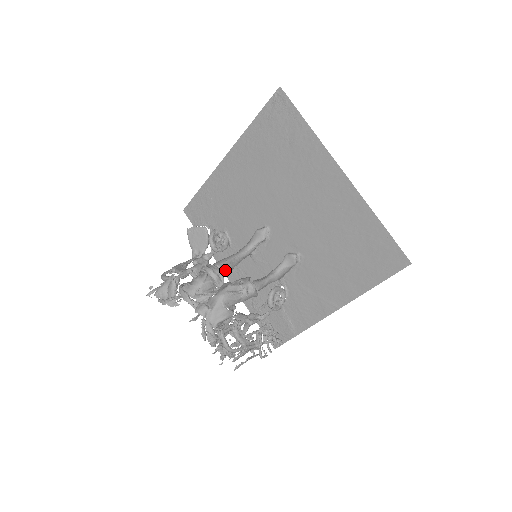
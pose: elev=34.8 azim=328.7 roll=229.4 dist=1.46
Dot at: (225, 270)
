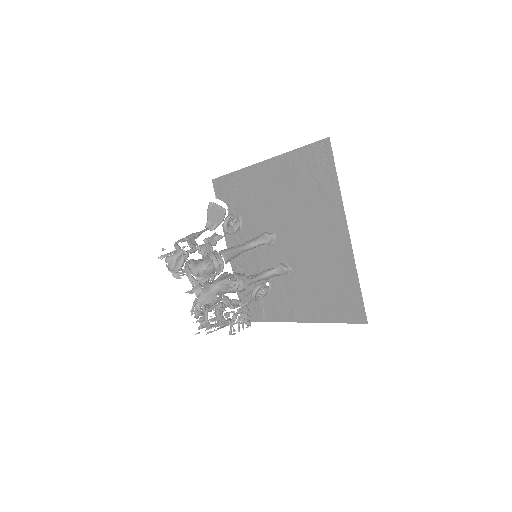
Dot at: (227, 260)
